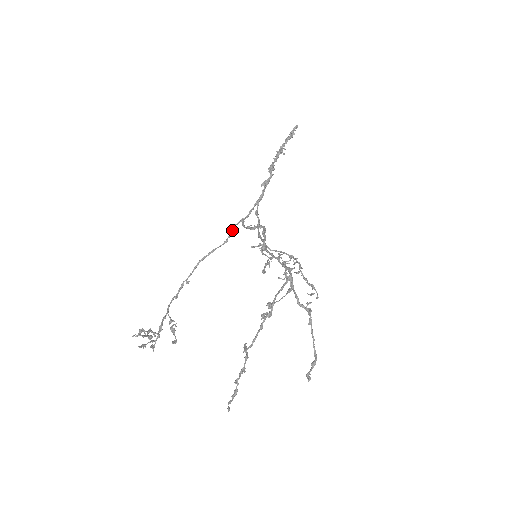
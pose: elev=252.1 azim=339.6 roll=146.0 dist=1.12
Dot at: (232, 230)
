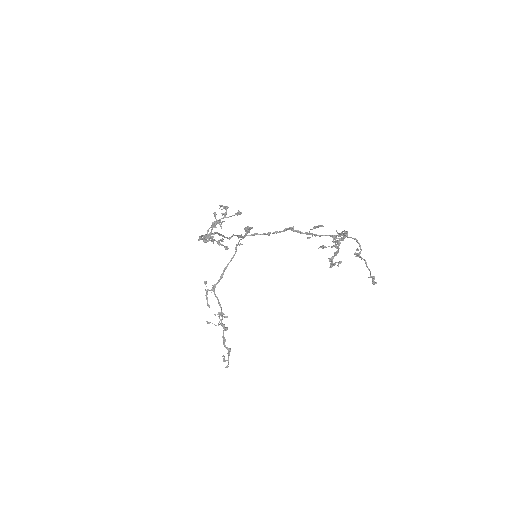
Dot at: occluded
